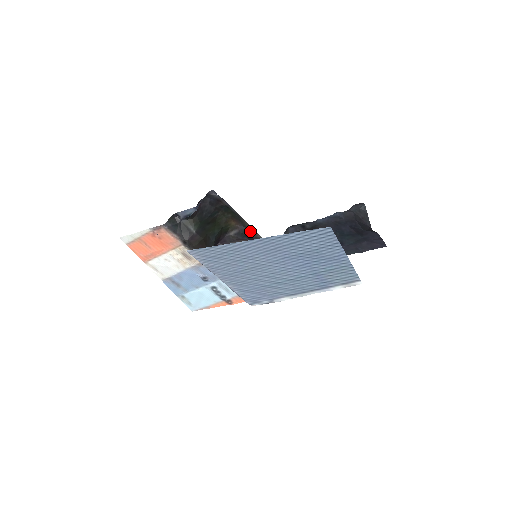
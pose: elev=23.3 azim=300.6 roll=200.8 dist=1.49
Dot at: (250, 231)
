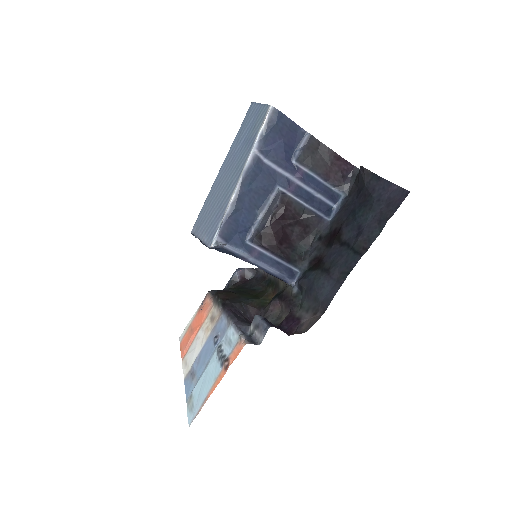
Dot at: occluded
